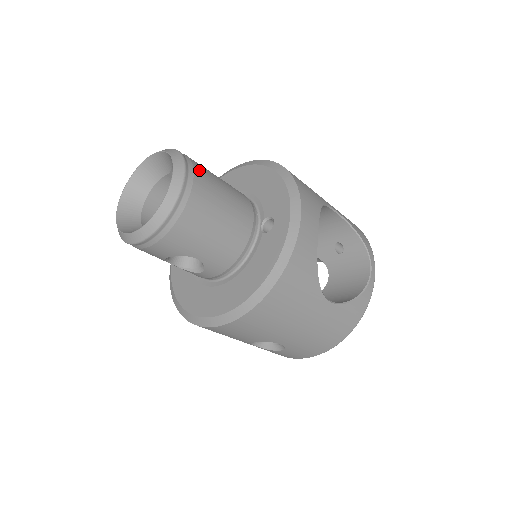
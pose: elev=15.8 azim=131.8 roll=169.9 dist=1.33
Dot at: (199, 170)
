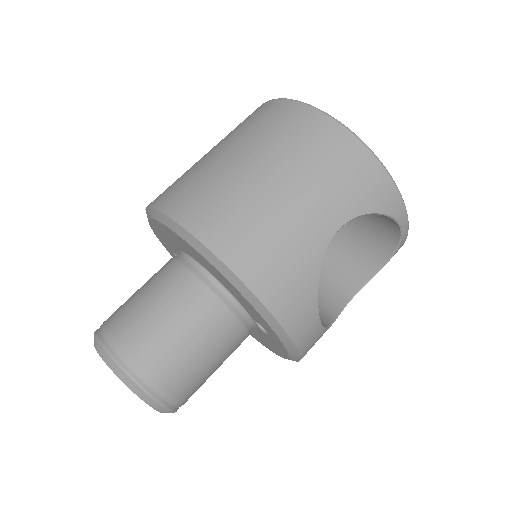
Dot at: (168, 381)
